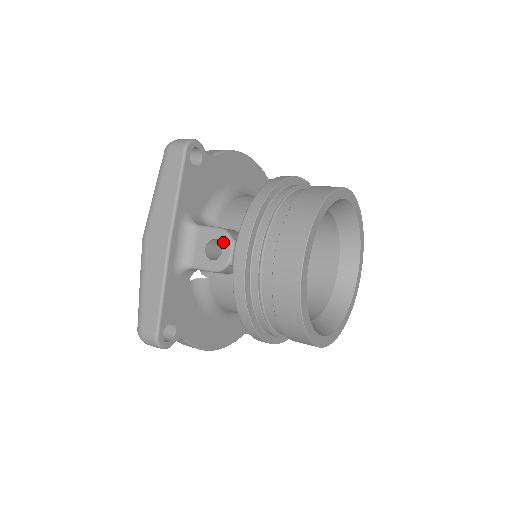
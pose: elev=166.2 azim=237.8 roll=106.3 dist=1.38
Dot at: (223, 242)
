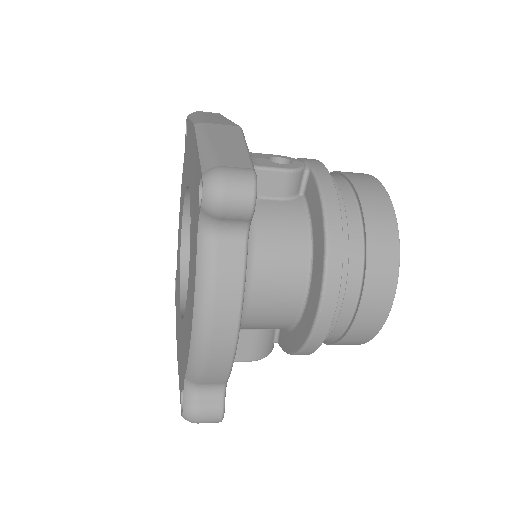
Dot at: (288, 158)
